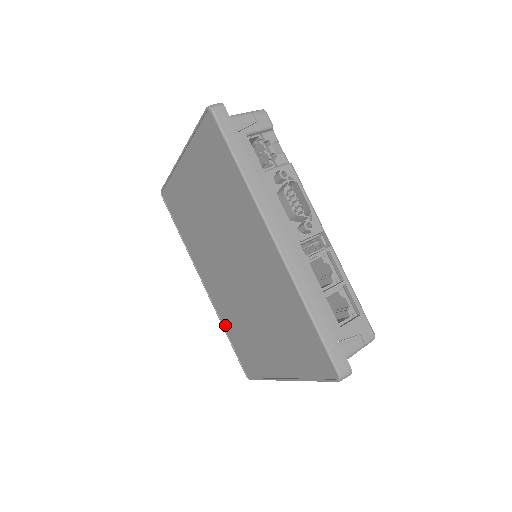
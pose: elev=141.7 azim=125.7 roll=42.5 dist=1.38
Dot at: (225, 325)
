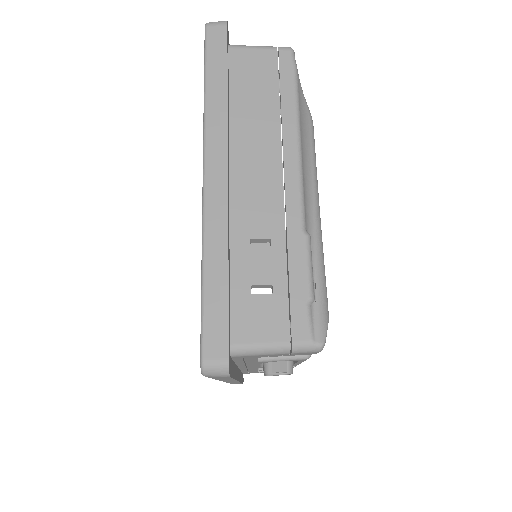
Dot at: occluded
